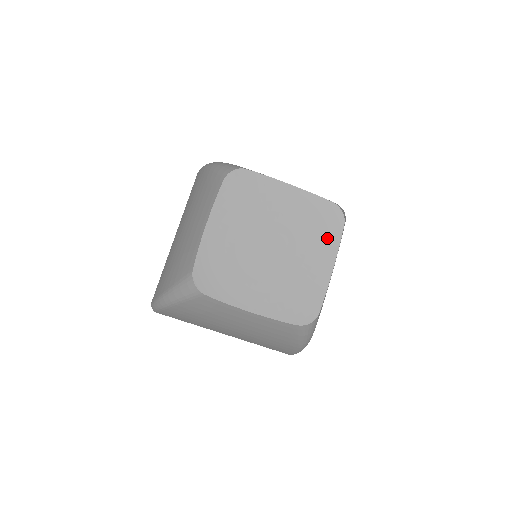
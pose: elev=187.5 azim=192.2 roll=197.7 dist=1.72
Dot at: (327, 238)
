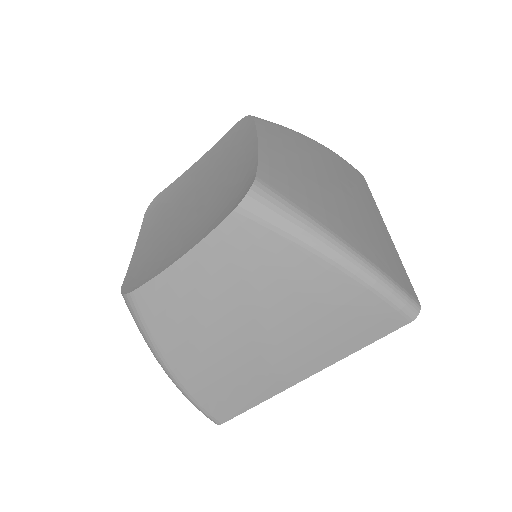
Dot at: (243, 141)
